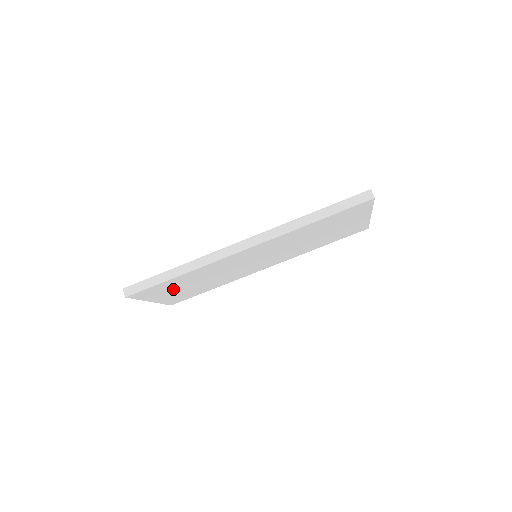
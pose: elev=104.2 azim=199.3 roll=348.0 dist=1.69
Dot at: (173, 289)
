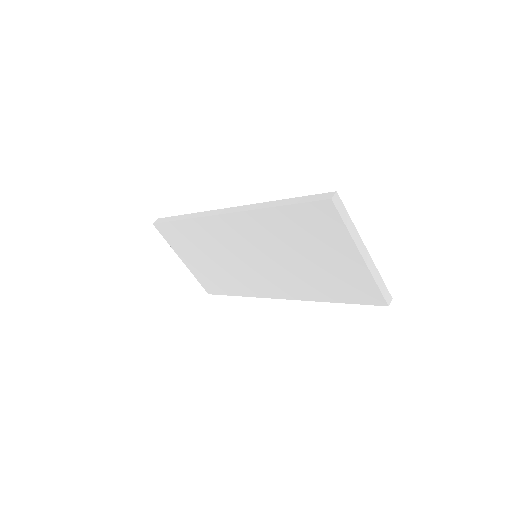
Dot at: (191, 250)
